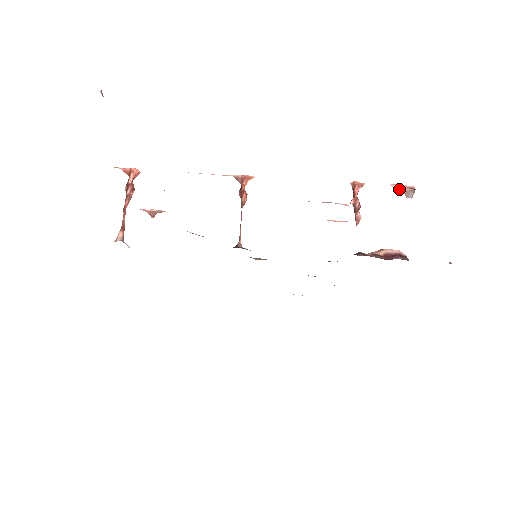
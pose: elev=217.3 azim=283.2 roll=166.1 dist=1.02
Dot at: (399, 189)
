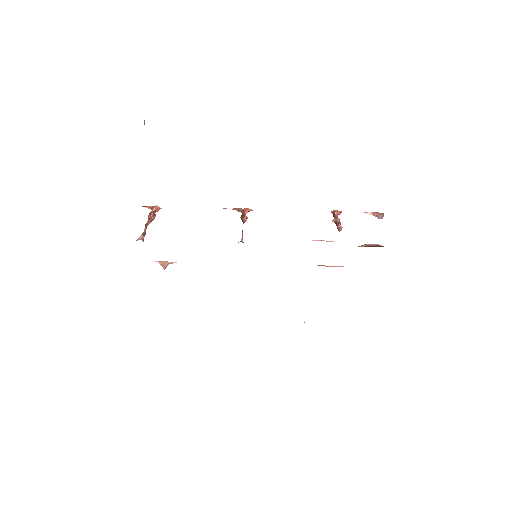
Dot at: (371, 214)
